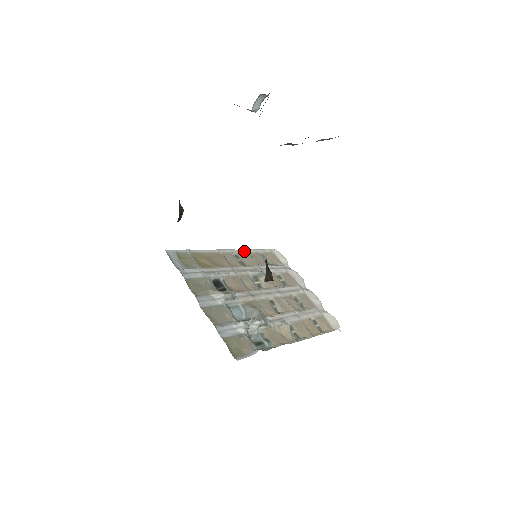
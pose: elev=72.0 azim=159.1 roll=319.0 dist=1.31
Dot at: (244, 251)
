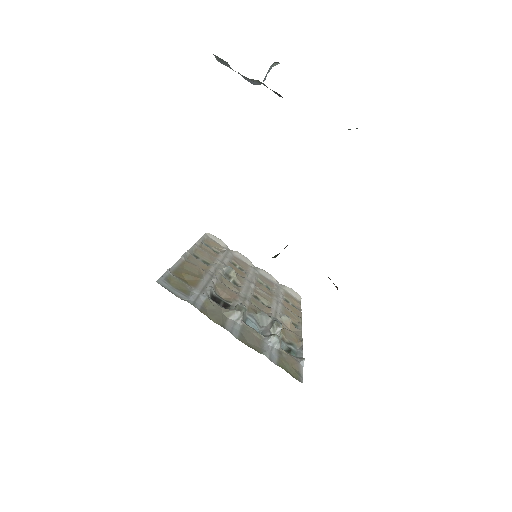
Dot at: (195, 247)
